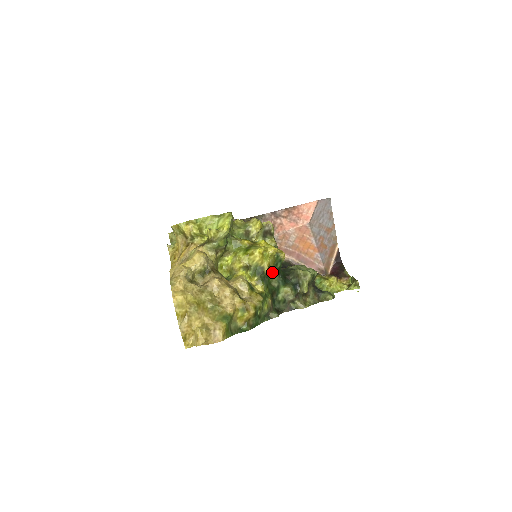
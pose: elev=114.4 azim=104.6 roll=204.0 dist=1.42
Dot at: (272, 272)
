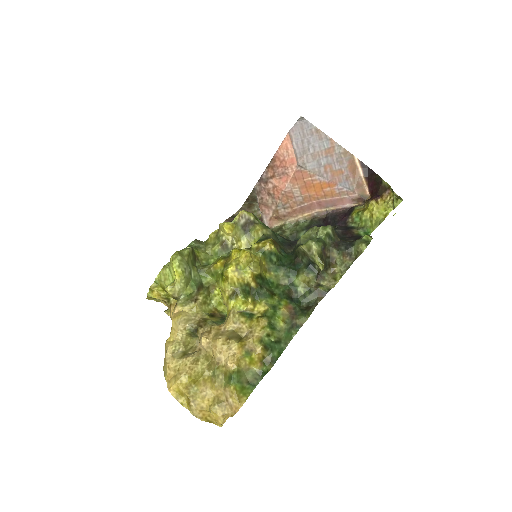
Dot at: (271, 272)
